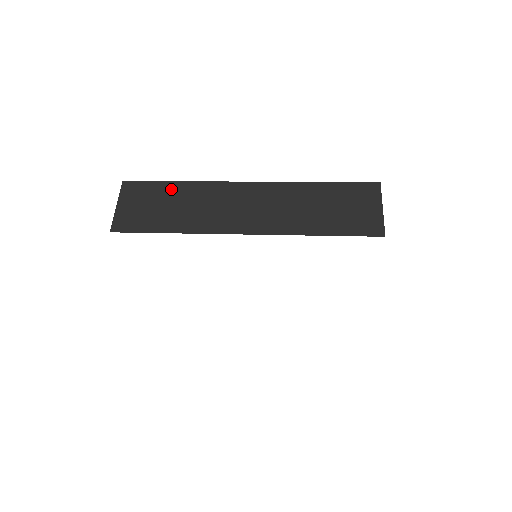
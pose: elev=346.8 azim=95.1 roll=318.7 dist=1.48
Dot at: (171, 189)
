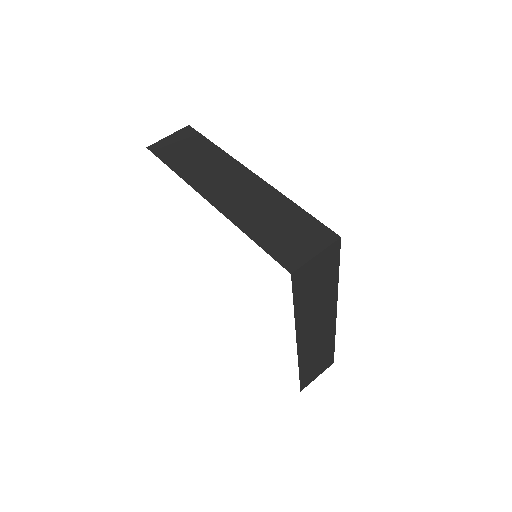
Dot at: (206, 146)
